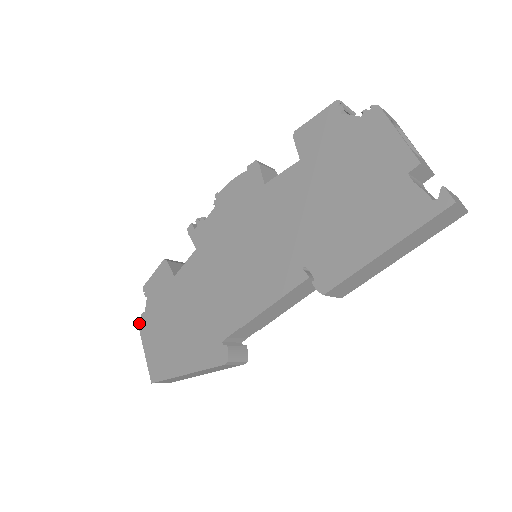
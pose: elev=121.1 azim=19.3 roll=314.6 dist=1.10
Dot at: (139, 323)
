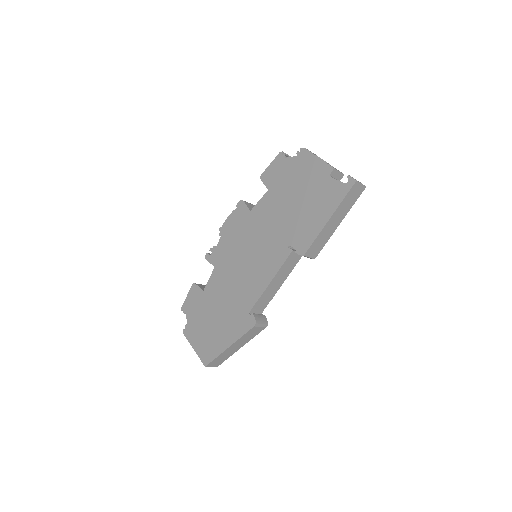
Dot at: (184, 333)
